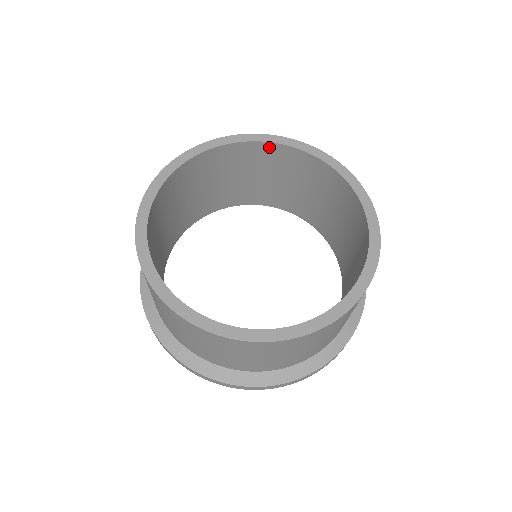
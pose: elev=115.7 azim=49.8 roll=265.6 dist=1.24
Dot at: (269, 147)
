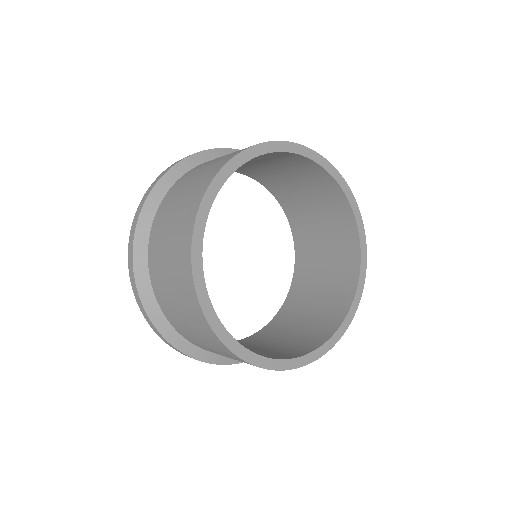
Dot at: (300, 158)
